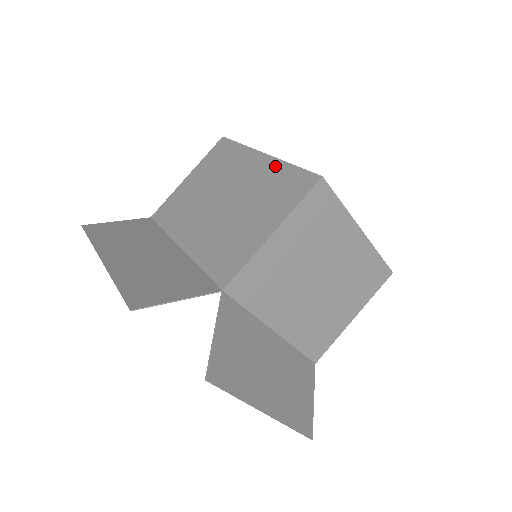
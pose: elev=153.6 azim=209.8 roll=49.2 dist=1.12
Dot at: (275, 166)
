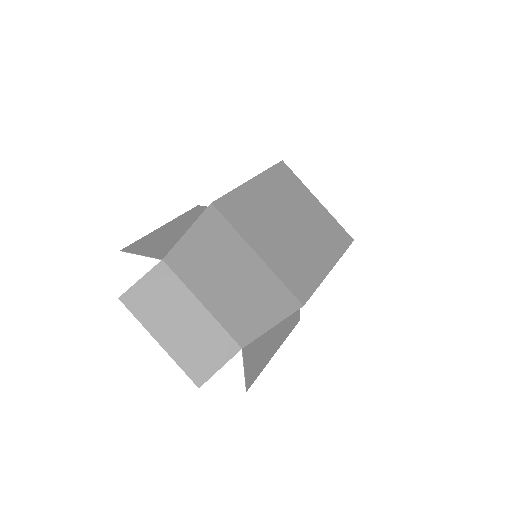
Dot at: occluded
